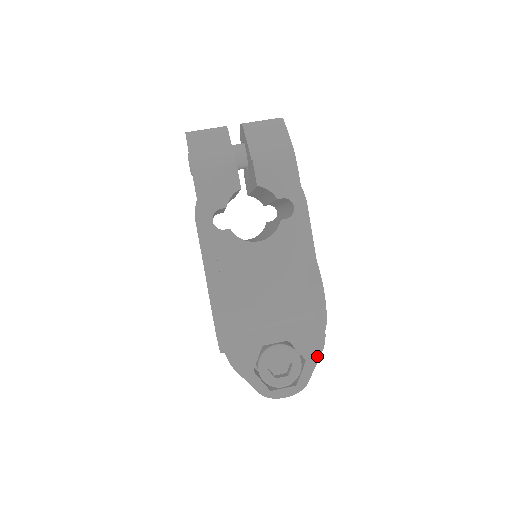
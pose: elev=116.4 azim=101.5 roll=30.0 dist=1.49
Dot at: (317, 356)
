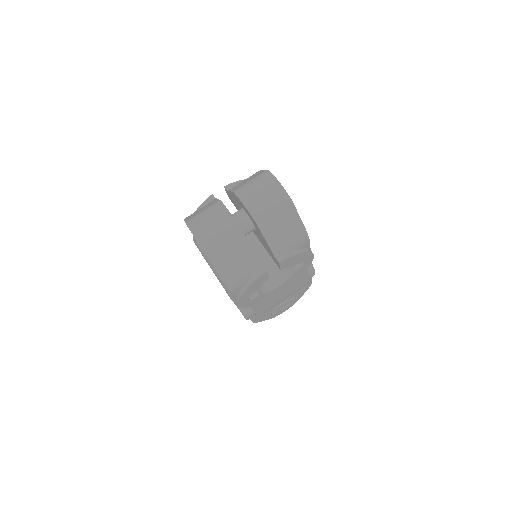
Dot at: (305, 291)
